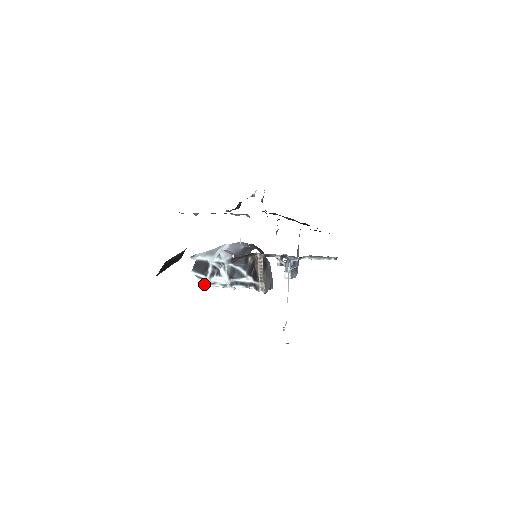
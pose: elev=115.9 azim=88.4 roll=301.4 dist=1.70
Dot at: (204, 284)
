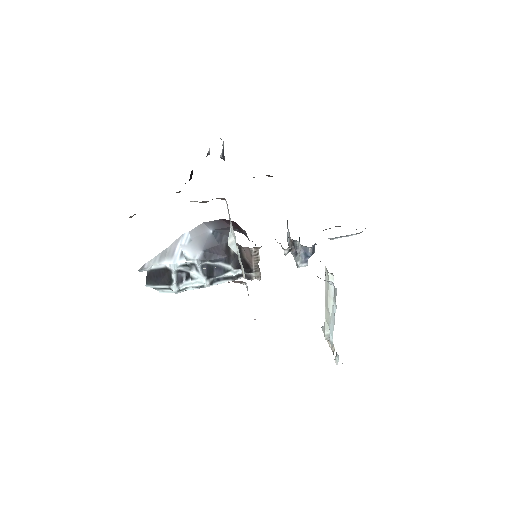
Dot at: (168, 292)
